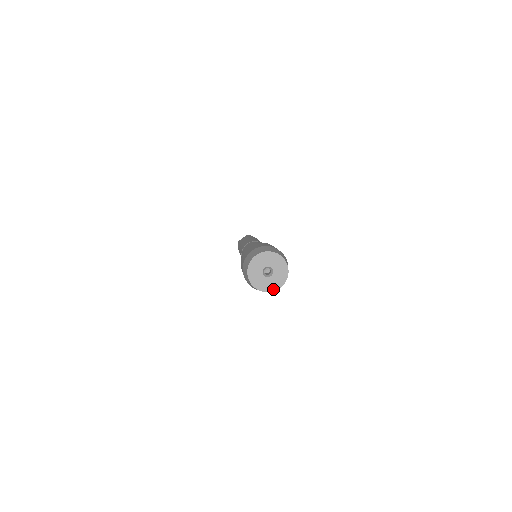
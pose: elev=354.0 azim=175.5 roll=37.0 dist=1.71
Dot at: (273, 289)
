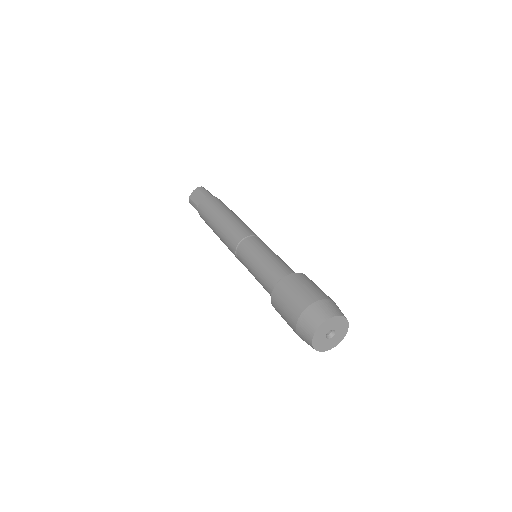
Dot at: (335, 345)
